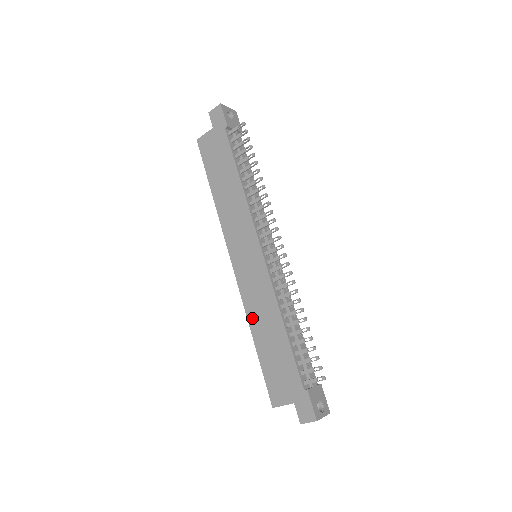
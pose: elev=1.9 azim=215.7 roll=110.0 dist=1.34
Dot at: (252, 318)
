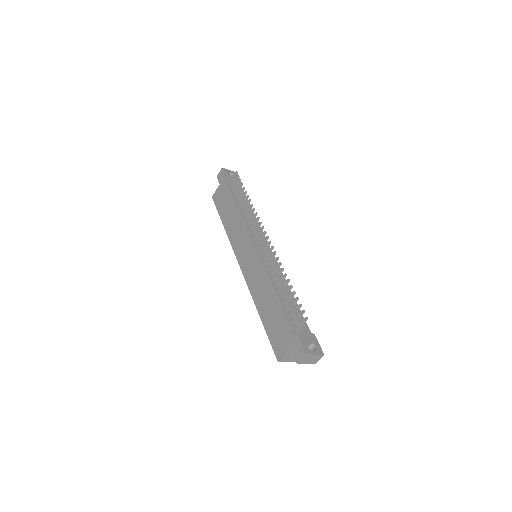
Dot at: (256, 298)
